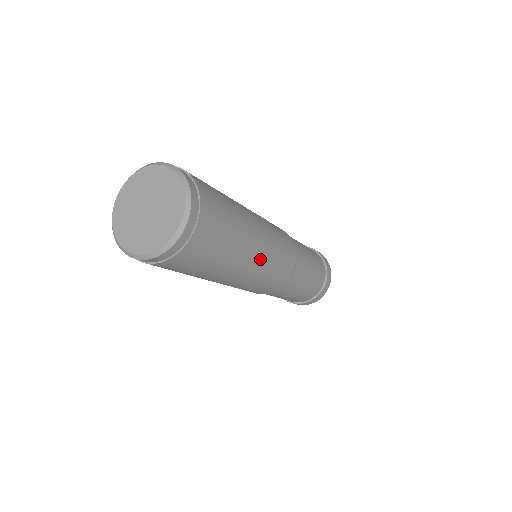
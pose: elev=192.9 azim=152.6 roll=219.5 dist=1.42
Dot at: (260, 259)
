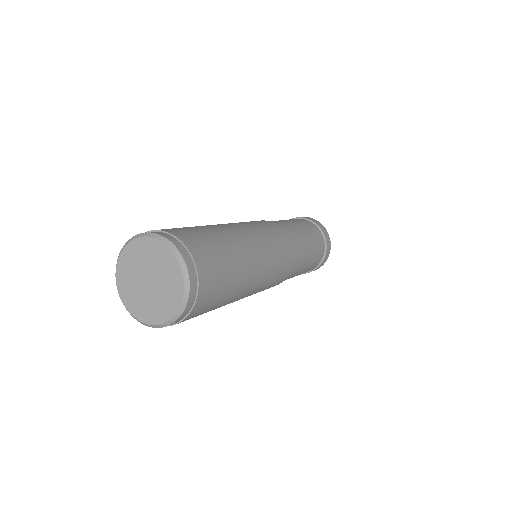
Dot at: occluded
